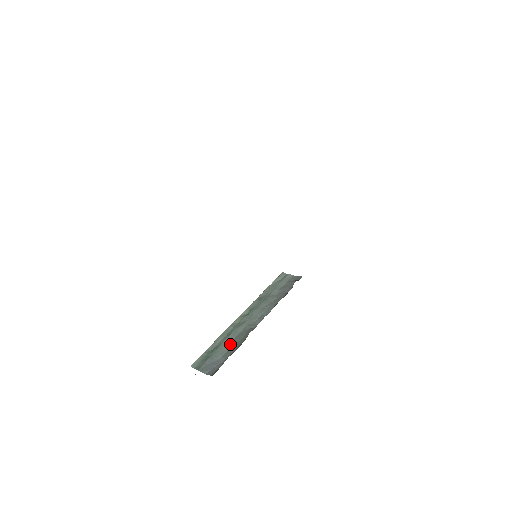
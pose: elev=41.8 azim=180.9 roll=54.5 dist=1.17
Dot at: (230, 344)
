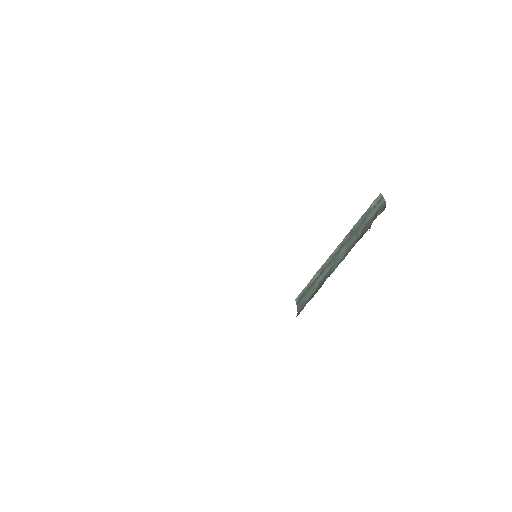
Dot at: (317, 286)
